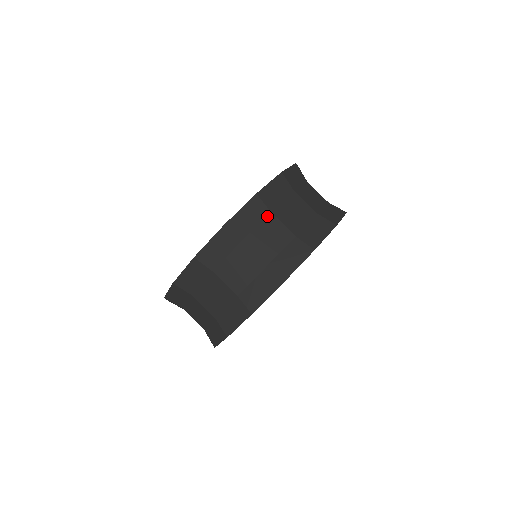
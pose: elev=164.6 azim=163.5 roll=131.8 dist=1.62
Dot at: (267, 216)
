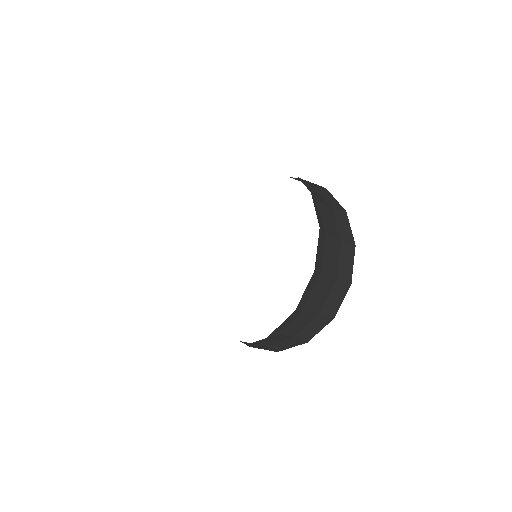
Dot at: (325, 240)
